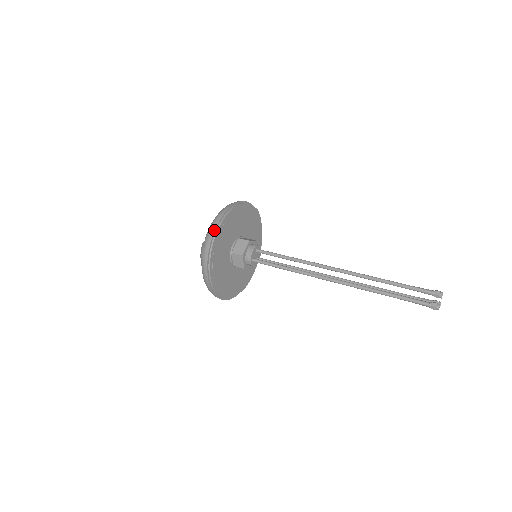
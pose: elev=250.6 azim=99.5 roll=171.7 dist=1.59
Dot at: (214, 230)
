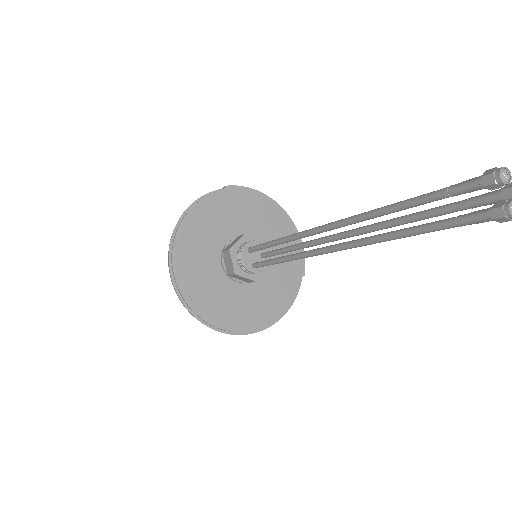
Dot at: (172, 284)
